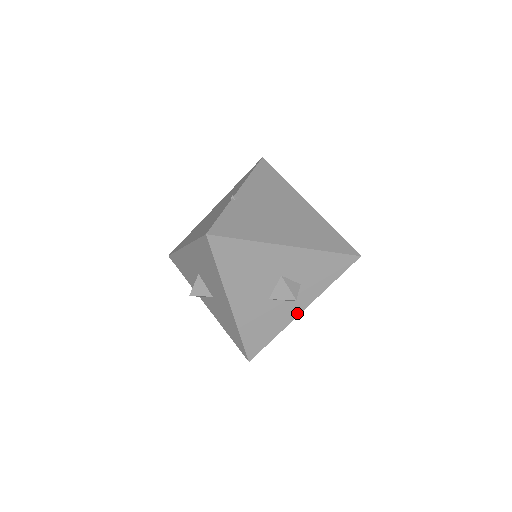
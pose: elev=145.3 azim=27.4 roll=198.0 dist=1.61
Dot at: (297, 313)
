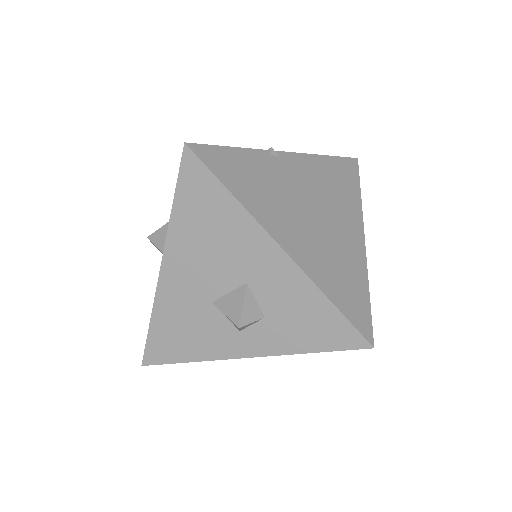
Dot at: (237, 354)
